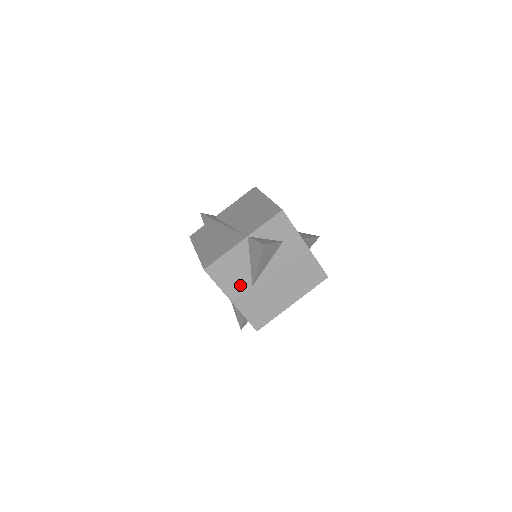
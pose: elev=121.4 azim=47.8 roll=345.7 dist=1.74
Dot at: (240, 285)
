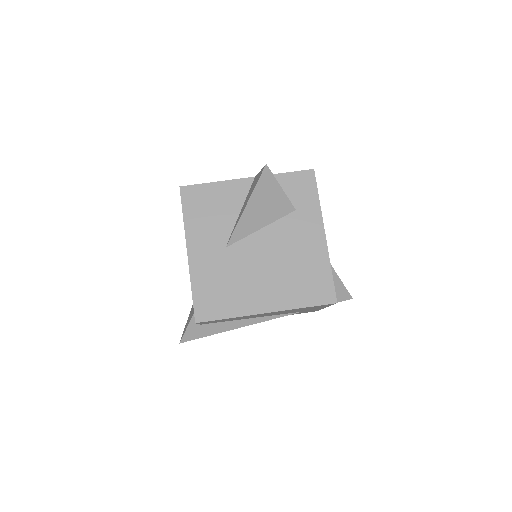
Dot at: (211, 236)
